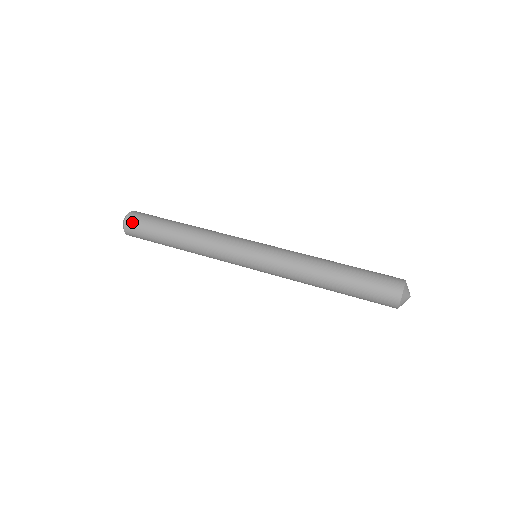
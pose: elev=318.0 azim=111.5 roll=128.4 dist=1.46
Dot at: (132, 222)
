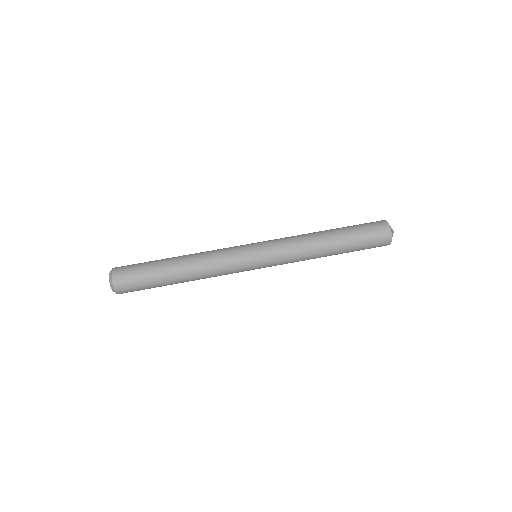
Dot at: (121, 278)
